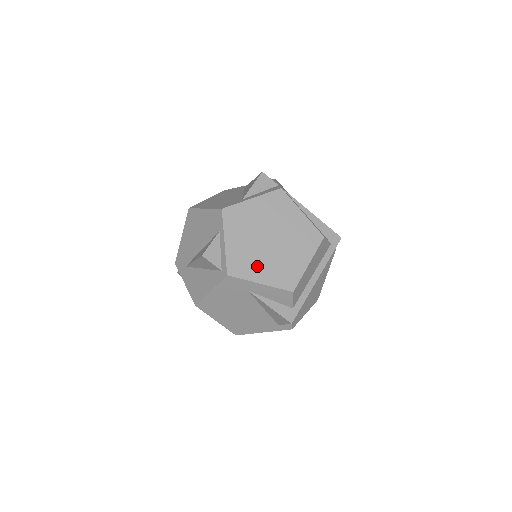
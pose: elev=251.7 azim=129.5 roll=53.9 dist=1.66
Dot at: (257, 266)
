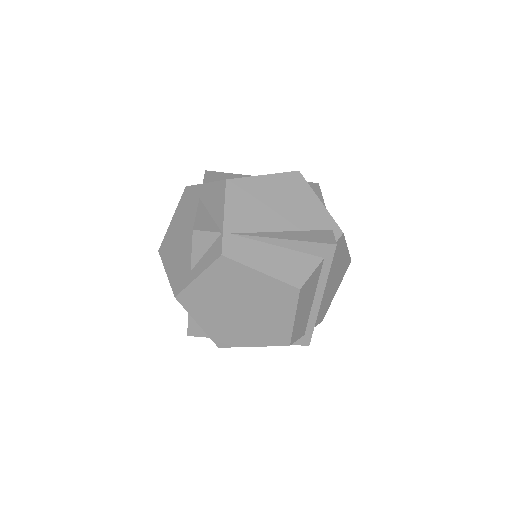
Dot at: (241, 334)
